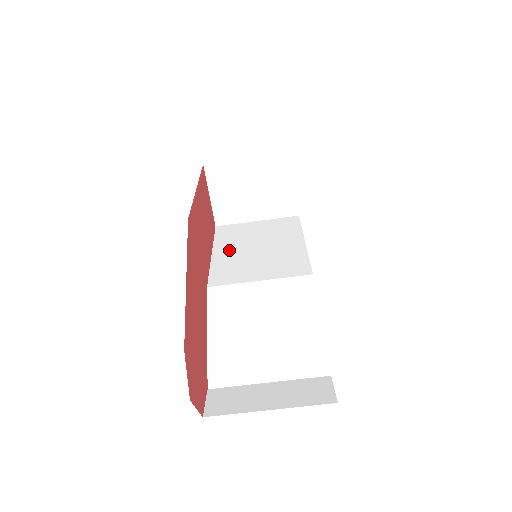
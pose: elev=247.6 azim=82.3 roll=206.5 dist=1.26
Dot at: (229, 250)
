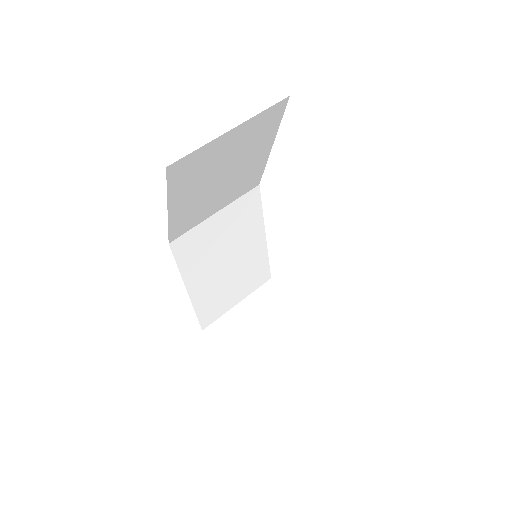
Dot at: occluded
